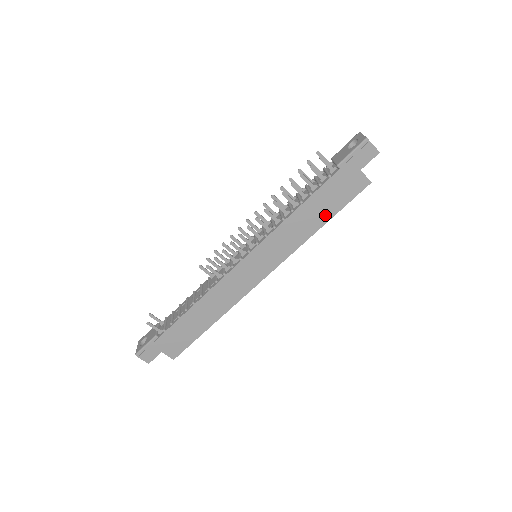
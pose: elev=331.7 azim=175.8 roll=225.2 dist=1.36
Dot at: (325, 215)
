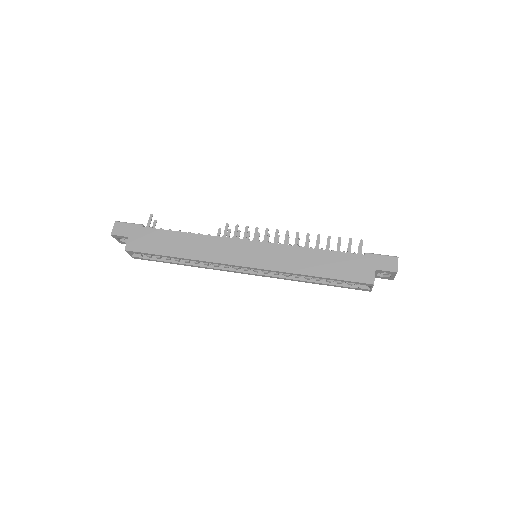
Dot at: (326, 272)
